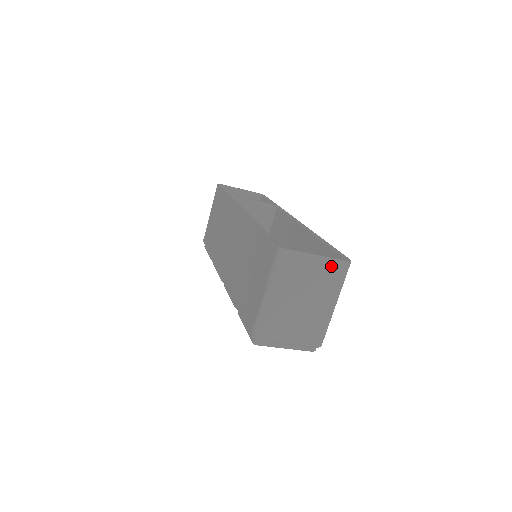
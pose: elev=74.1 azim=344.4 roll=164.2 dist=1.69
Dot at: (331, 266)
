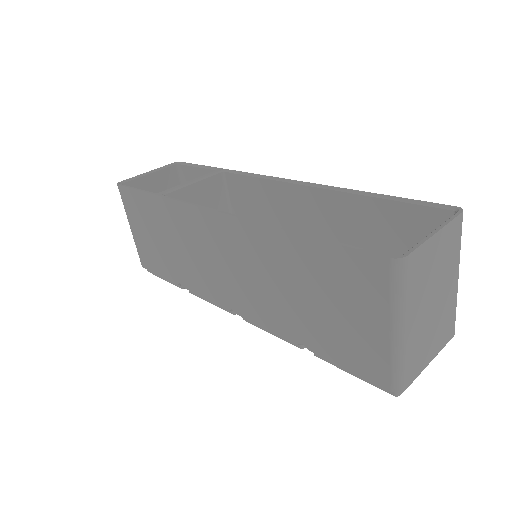
Dot at: (449, 234)
